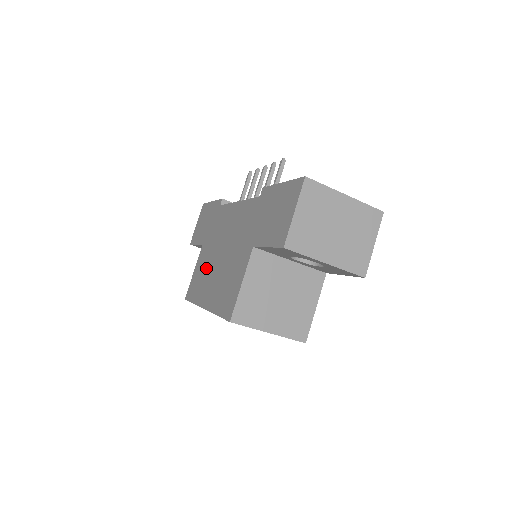
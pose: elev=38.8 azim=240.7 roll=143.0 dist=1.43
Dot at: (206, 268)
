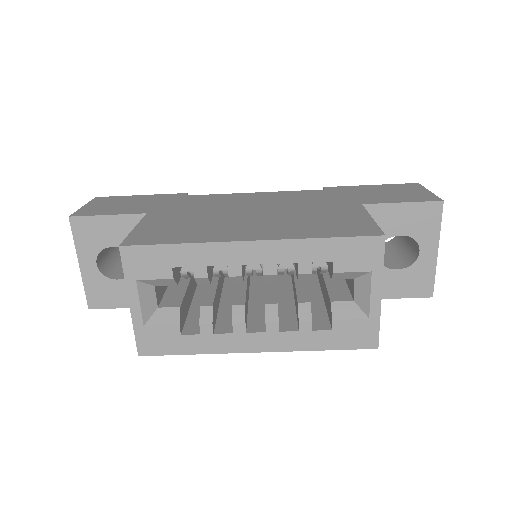
Dot at: (203, 221)
